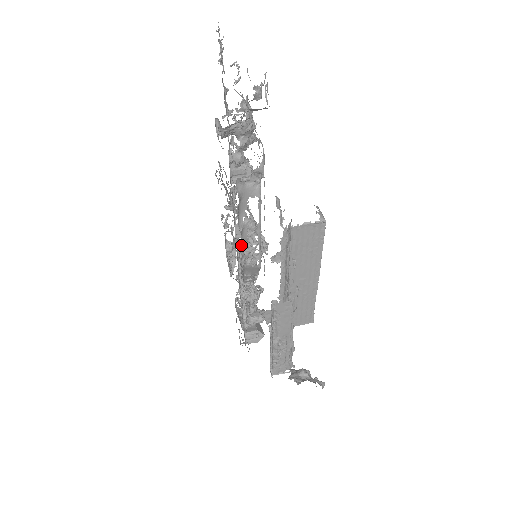
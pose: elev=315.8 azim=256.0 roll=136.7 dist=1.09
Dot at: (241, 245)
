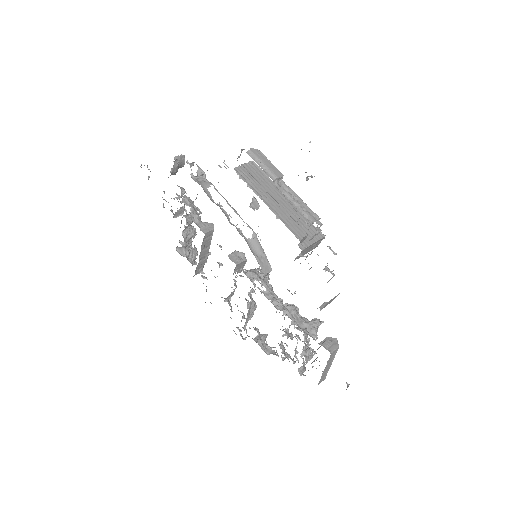
Dot at: (229, 221)
